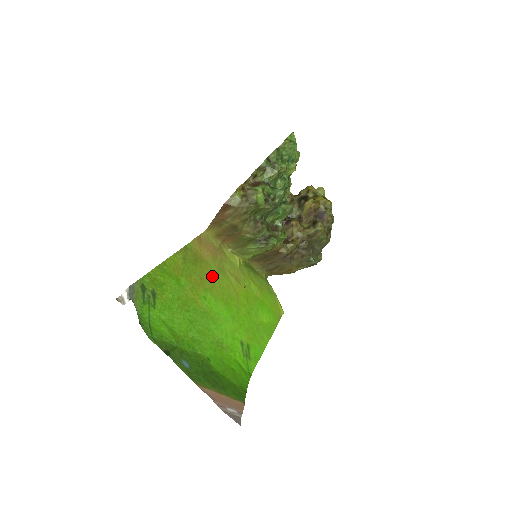
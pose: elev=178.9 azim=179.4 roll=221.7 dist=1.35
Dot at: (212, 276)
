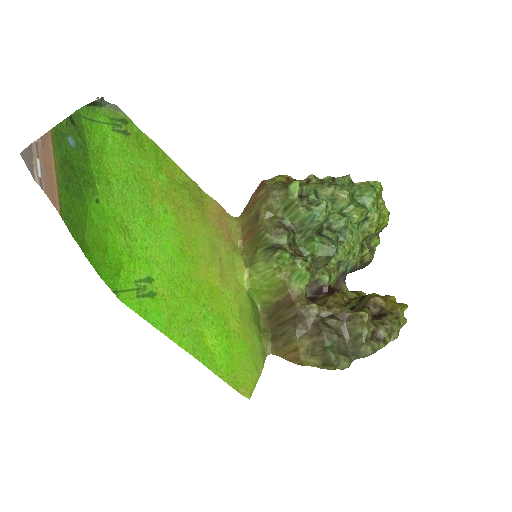
Dot at: (197, 227)
